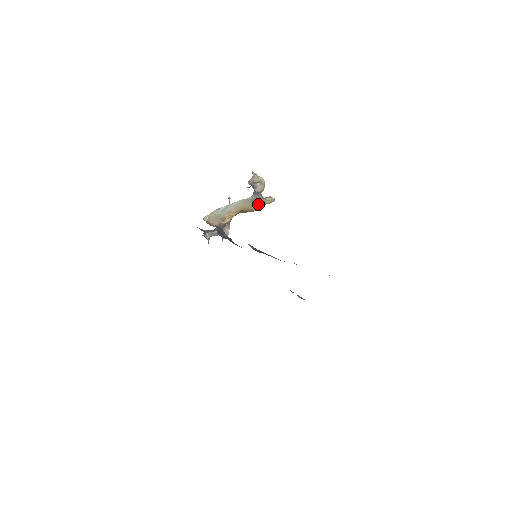
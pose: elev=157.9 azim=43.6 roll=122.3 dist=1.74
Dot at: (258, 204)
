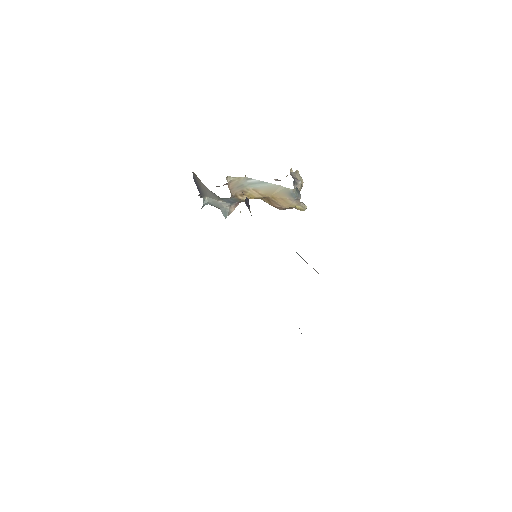
Dot at: (291, 202)
